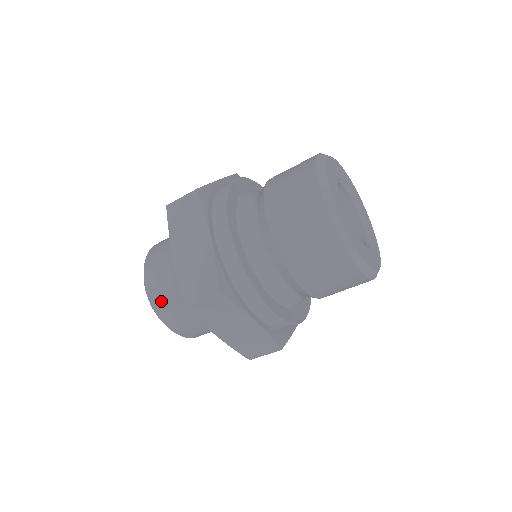
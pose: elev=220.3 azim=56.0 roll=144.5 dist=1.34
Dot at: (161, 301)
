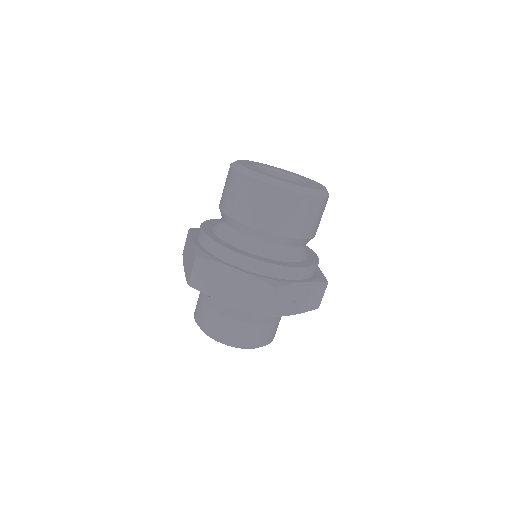
Dot at: (202, 318)
